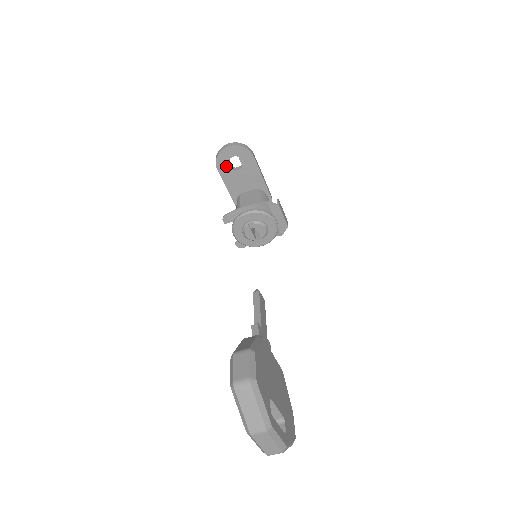
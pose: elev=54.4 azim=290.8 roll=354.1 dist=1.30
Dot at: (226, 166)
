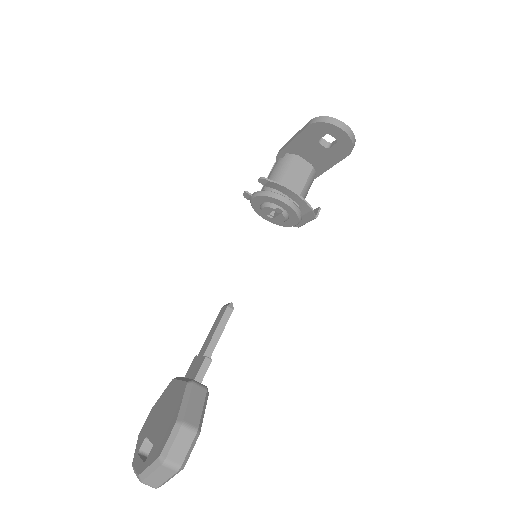
Dot at: (318, 133)
